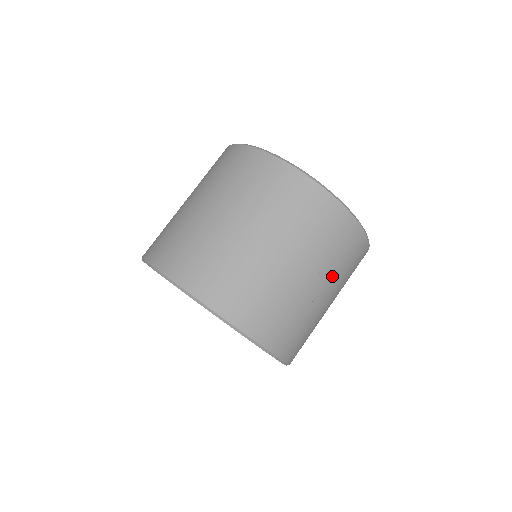
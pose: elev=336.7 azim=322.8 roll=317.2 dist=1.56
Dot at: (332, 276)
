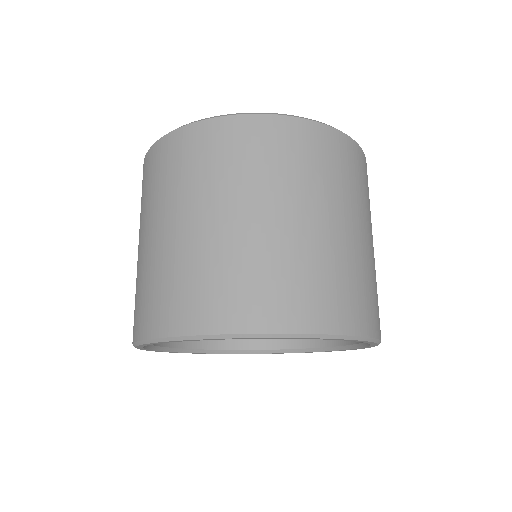
Dot at: occluded
